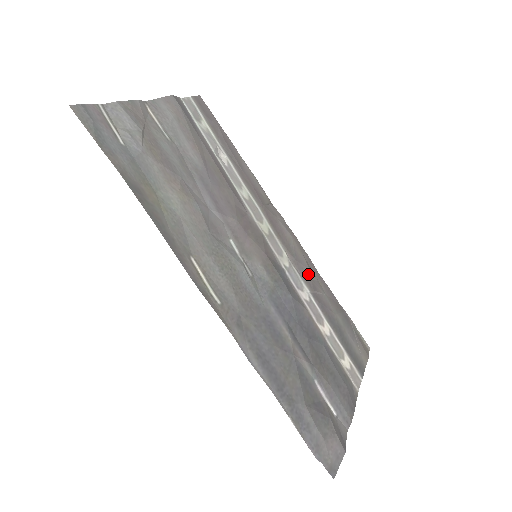
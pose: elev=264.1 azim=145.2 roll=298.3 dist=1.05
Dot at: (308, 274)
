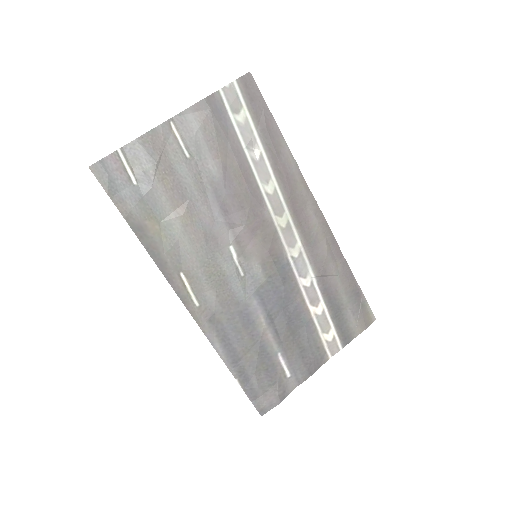
Dot at: (322, 259)
